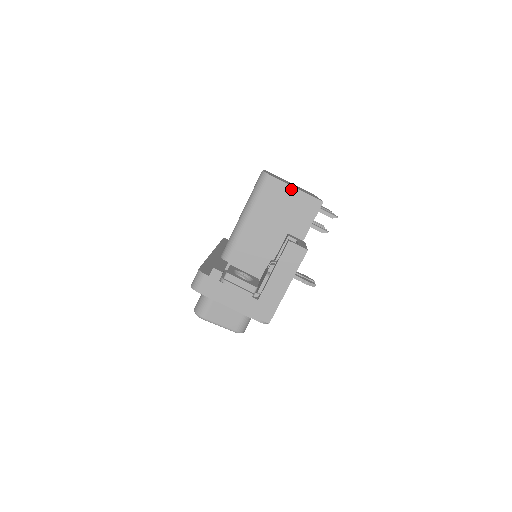
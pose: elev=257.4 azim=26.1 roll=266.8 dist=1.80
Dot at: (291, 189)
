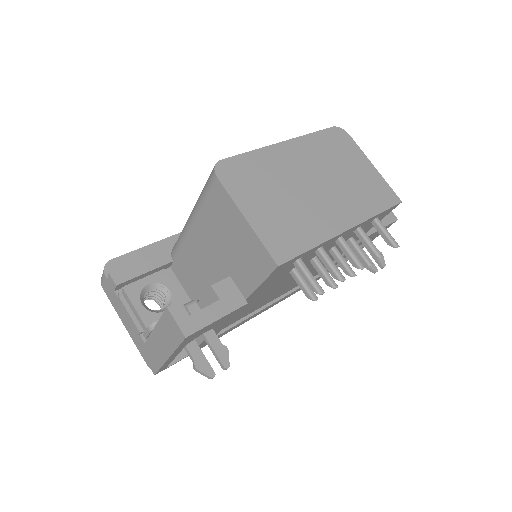
Dot at: (239, 216)
